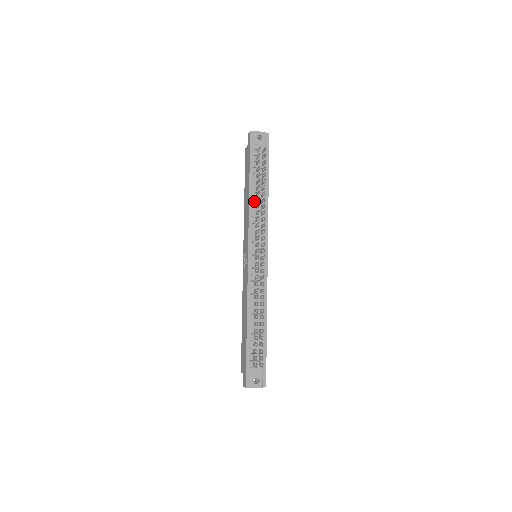
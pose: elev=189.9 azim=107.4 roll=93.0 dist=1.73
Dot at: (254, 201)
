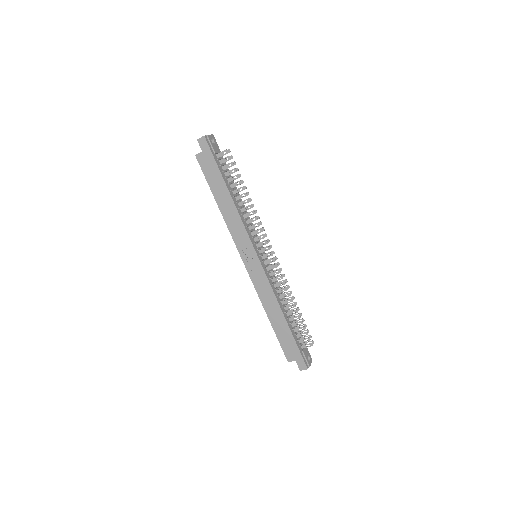
Dot at: (237, 205)
